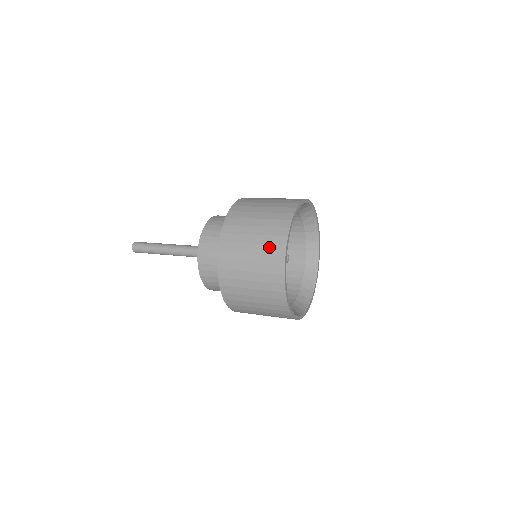
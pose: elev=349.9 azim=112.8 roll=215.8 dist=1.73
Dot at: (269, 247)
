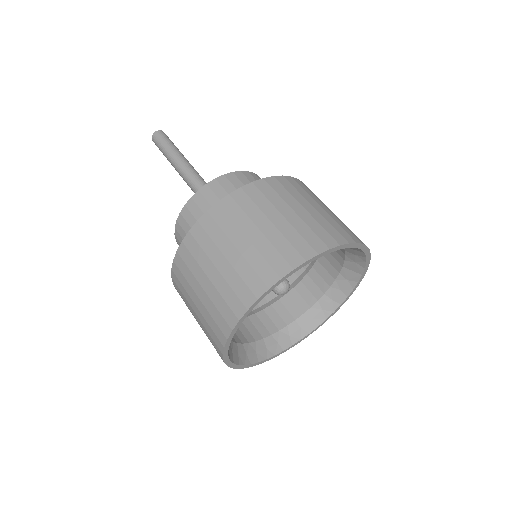
Dot at: (250, 271)
